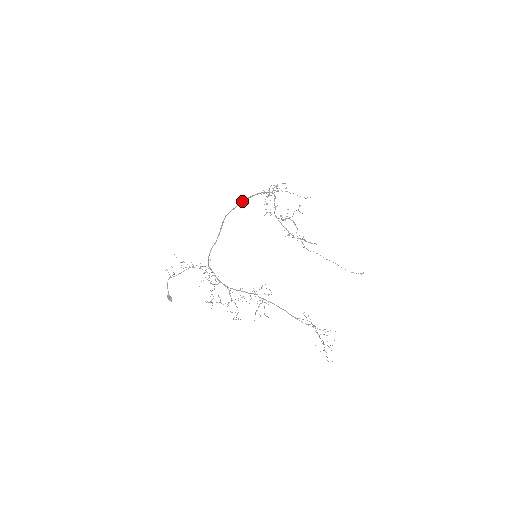
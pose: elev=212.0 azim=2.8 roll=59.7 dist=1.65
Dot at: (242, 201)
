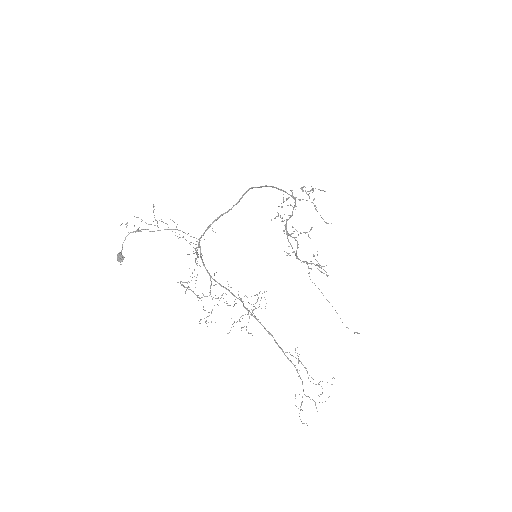
Dot at: occluded
